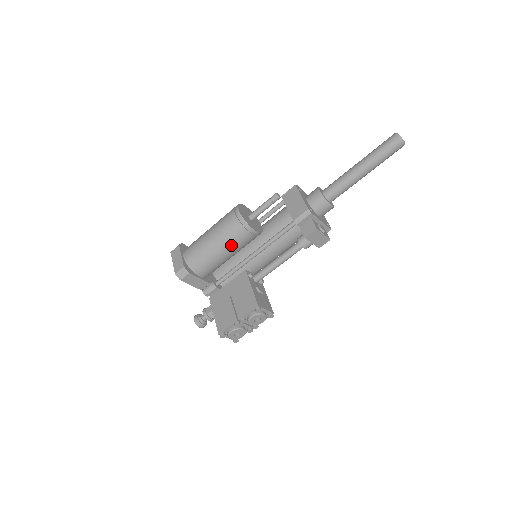
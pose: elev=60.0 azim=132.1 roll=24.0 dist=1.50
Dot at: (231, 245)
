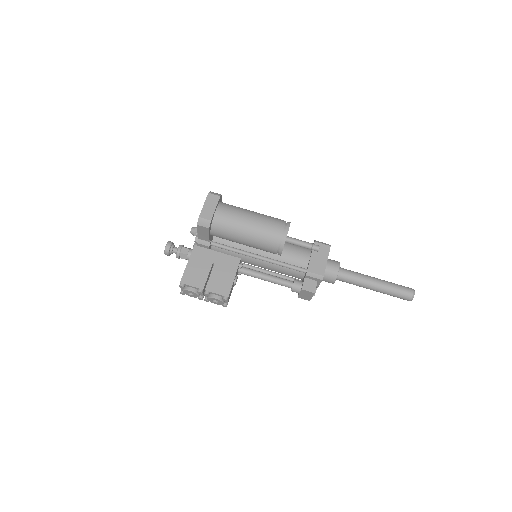
Dot at: (256, 243)
